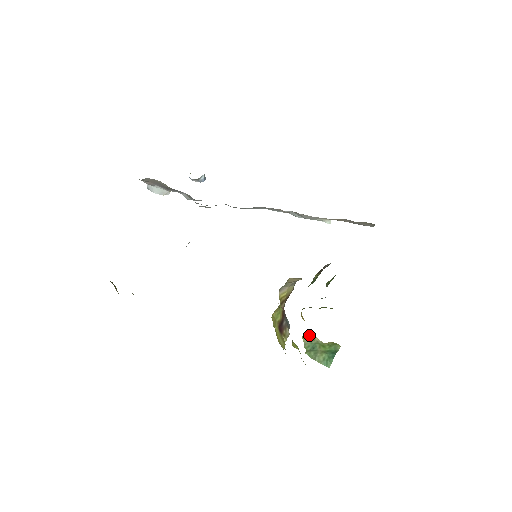
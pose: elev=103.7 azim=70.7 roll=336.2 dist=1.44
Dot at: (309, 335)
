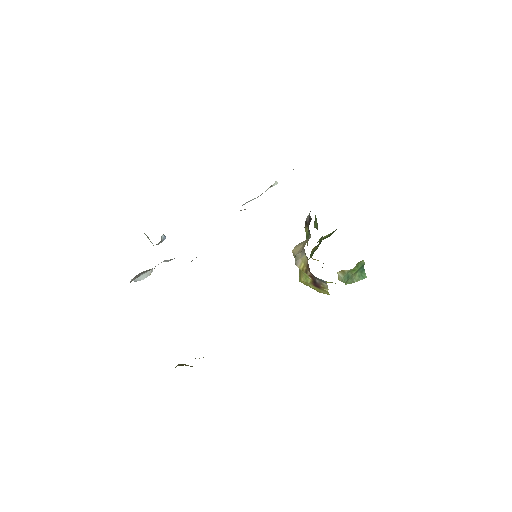
Dot at: (340, 273)
